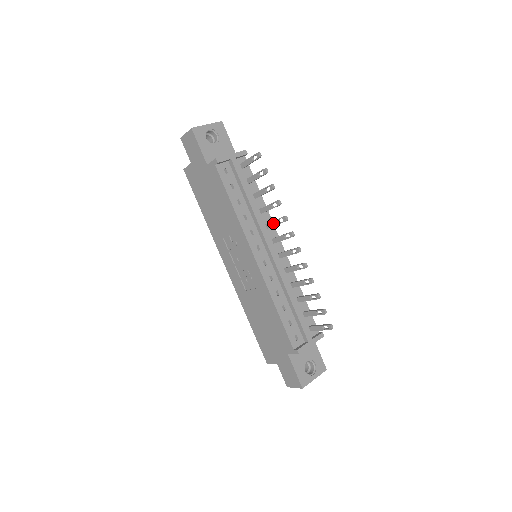
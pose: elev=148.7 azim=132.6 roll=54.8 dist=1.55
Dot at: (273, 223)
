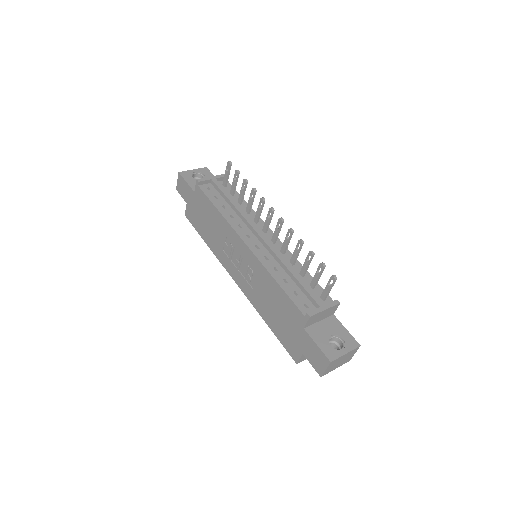
Dot at: (257, 213)
